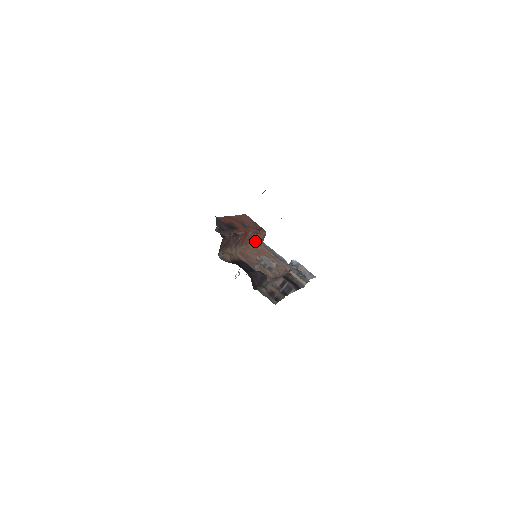
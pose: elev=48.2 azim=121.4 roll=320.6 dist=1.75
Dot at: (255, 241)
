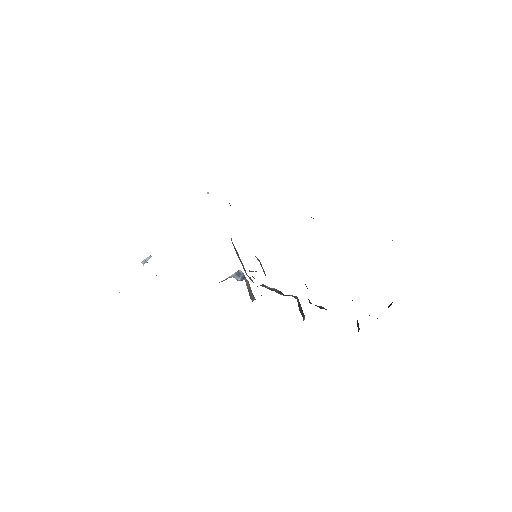
Dot at: occluded
